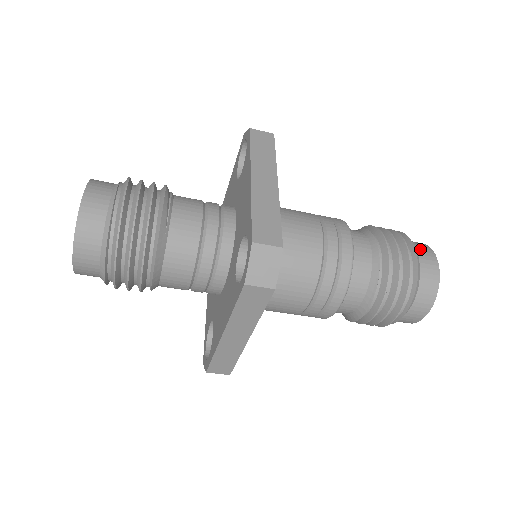
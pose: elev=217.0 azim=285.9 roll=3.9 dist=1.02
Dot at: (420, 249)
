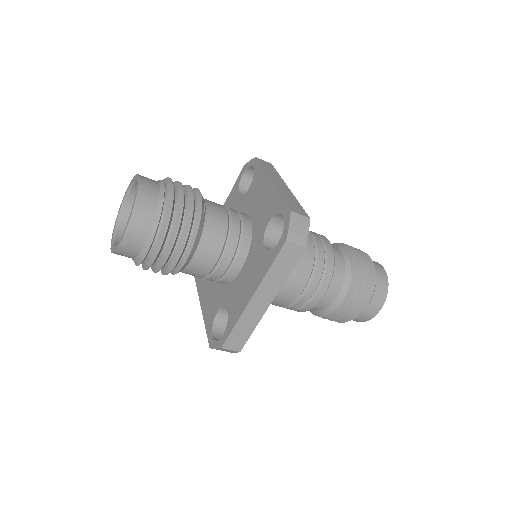
Dot at: occluded
